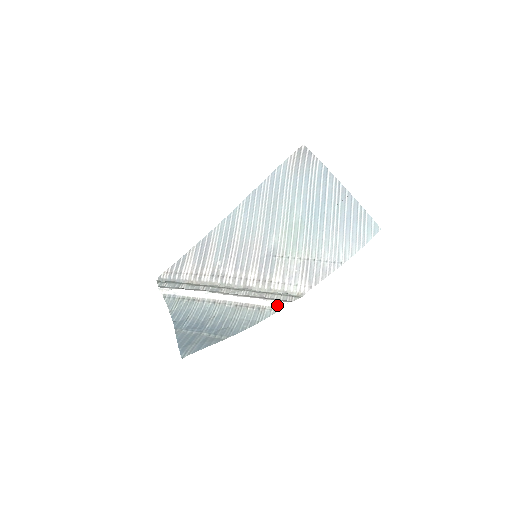
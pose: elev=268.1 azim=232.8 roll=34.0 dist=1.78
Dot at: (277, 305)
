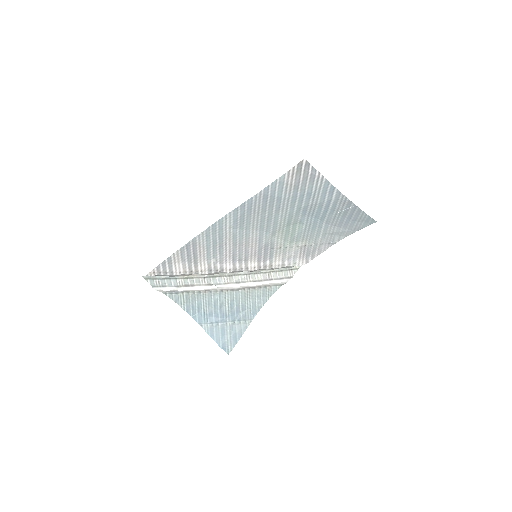
Dot at: (282, 283)
